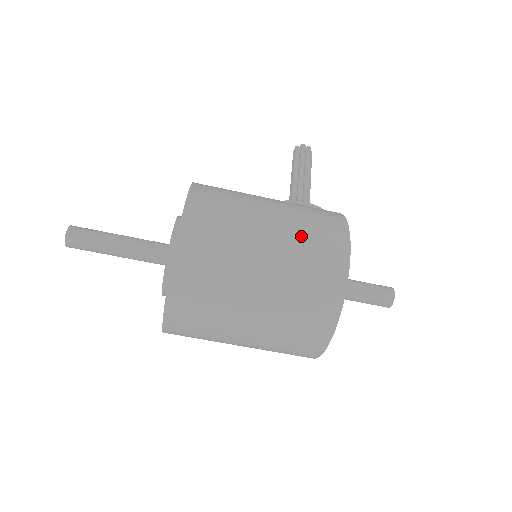
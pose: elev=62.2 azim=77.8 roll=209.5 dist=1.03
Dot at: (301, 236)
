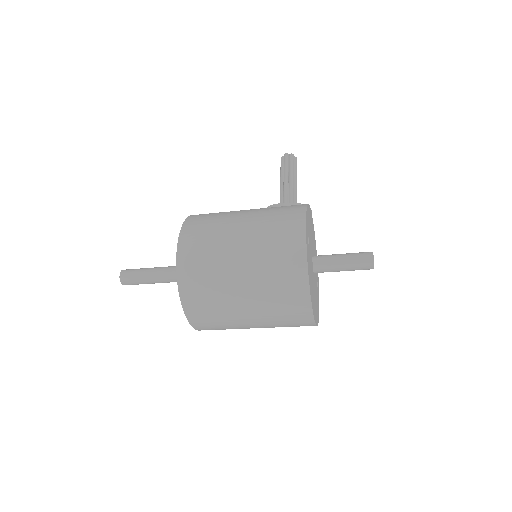
Dot at: (265, 233)
